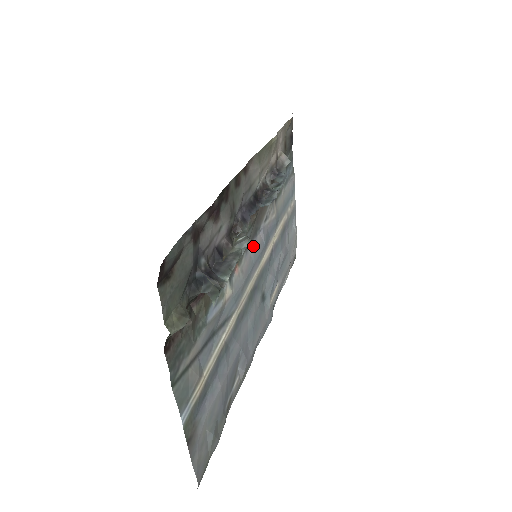
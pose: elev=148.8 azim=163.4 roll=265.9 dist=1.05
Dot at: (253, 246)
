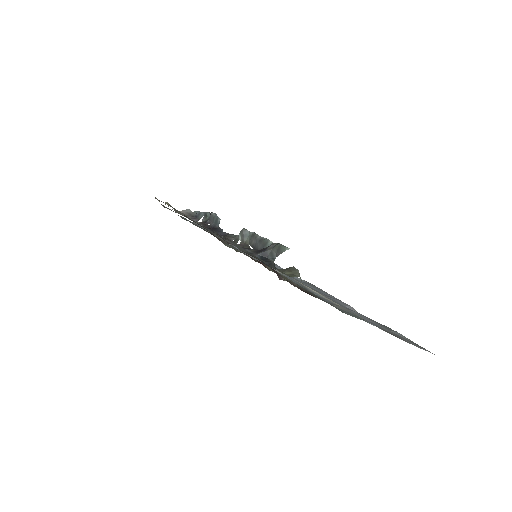
Dot at: (247, 254)
